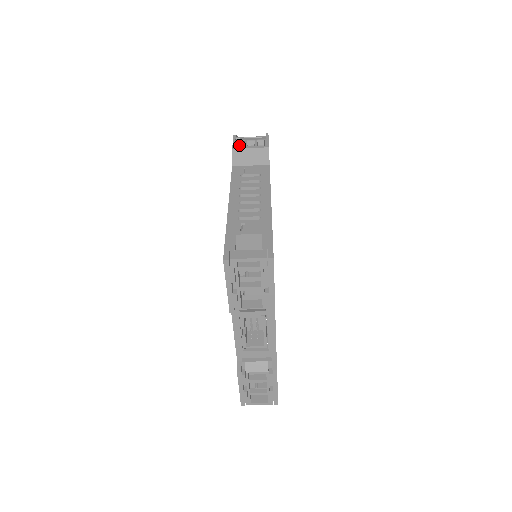
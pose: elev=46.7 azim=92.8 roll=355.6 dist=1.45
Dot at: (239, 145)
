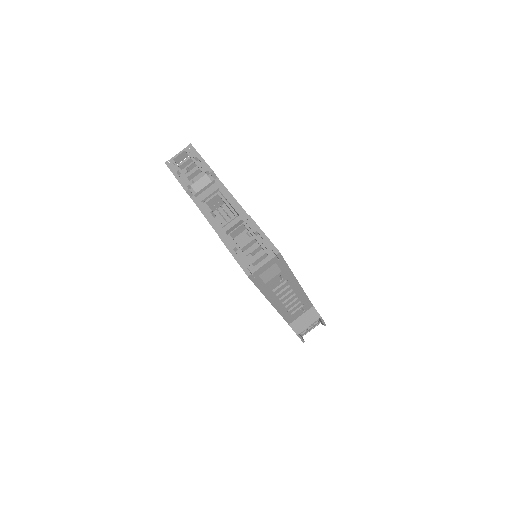
Dot at: occluded
